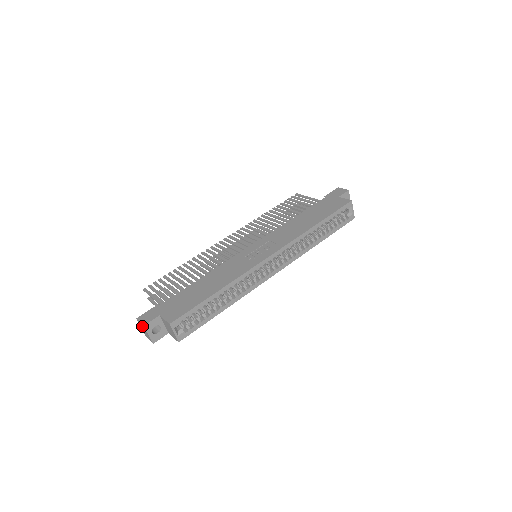
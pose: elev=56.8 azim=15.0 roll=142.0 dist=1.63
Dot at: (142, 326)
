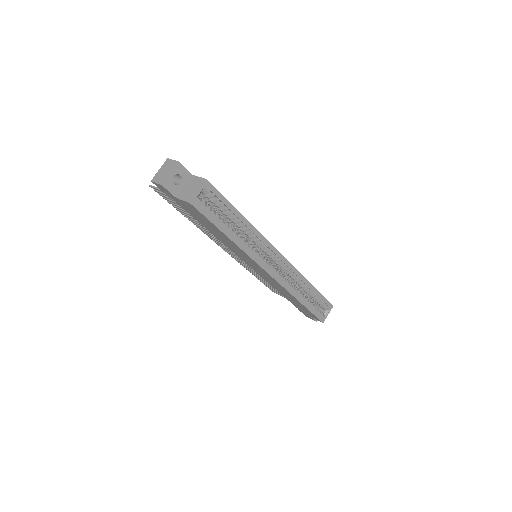
Dot at: (171, 164)
